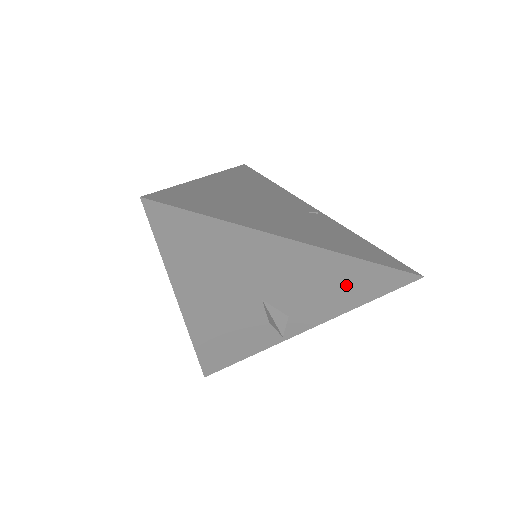
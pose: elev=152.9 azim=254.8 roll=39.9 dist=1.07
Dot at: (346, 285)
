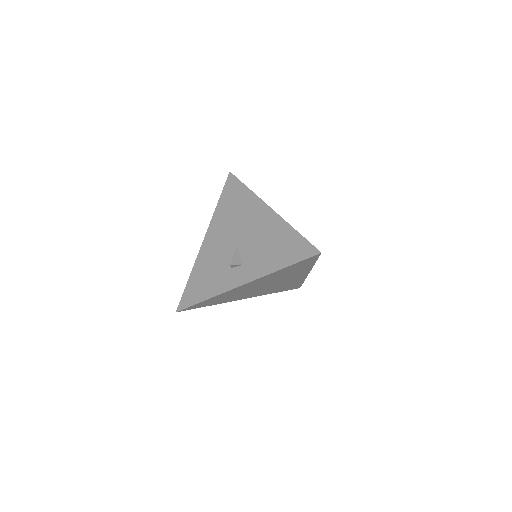
Dot at: (279, 246)
